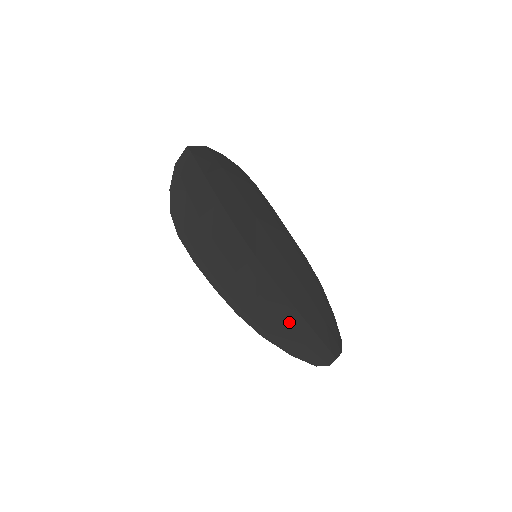
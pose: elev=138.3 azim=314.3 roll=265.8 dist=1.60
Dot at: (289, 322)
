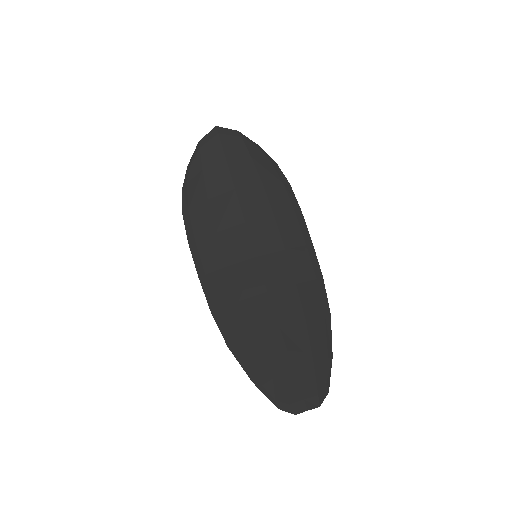
Dot at: (265, 341)
